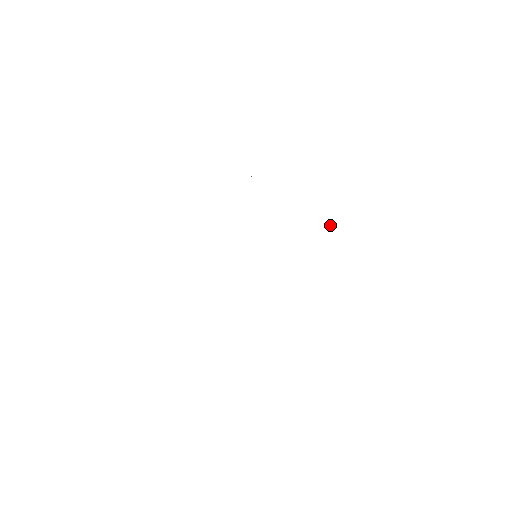
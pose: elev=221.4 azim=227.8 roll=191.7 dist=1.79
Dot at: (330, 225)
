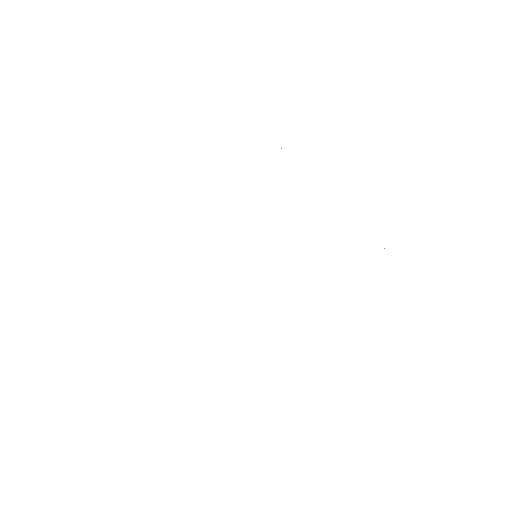
Dot at: occluded
